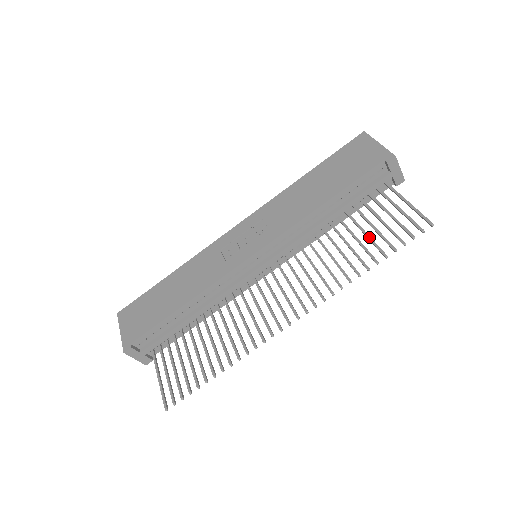
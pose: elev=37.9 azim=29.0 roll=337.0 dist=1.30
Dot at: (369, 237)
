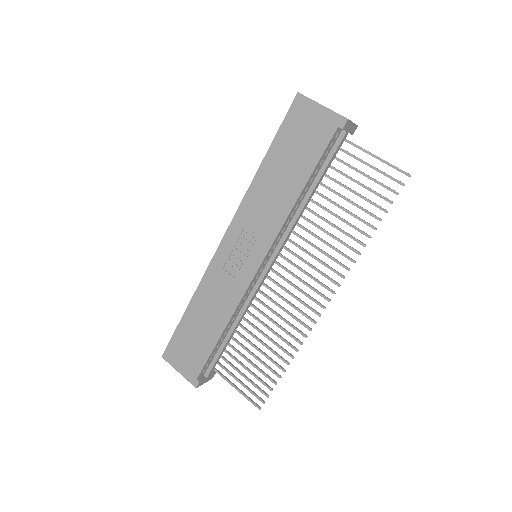
Dot at: (355, 205)
